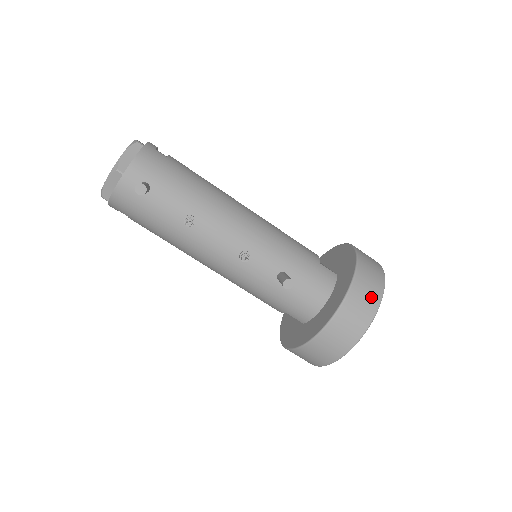
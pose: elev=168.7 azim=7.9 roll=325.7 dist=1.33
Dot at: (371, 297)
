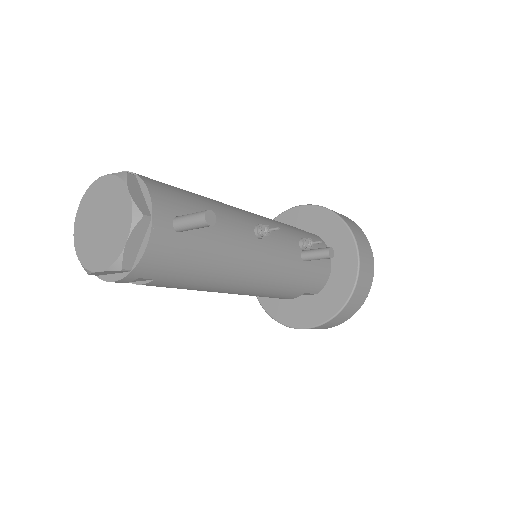
Dot at: (361, 233)
